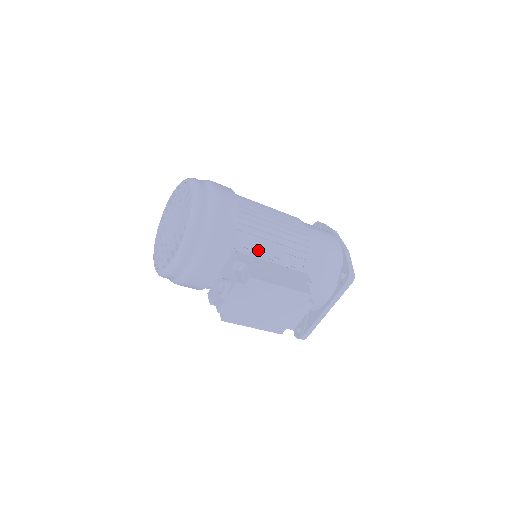
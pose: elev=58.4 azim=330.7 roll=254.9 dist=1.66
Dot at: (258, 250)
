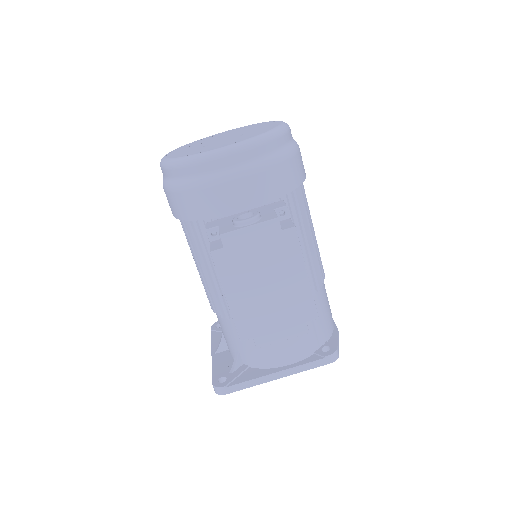
Dot at: occluded
